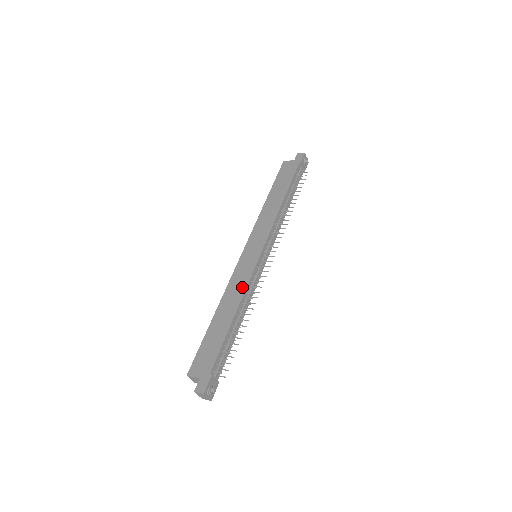
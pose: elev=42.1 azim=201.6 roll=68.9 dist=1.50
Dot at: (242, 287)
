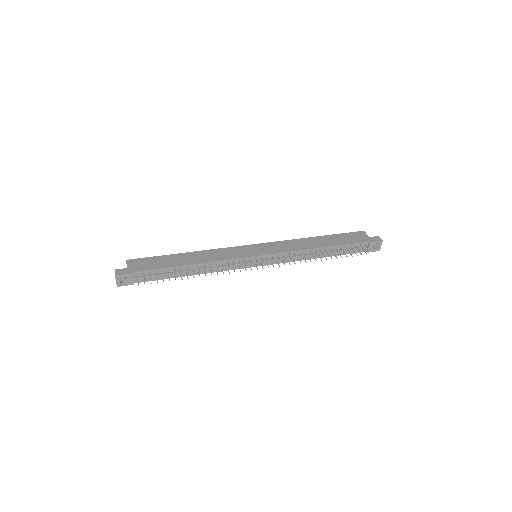
Dot at: (218, 258)
